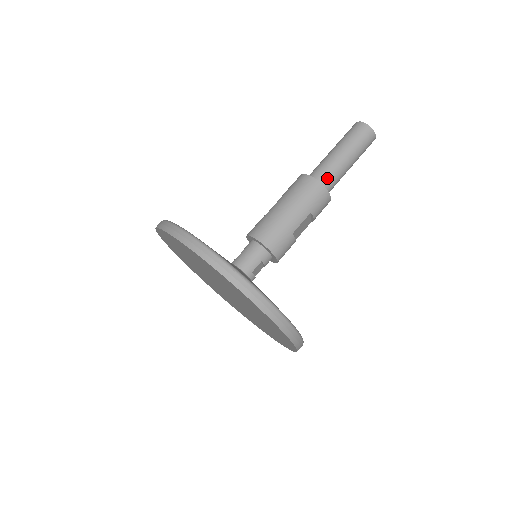
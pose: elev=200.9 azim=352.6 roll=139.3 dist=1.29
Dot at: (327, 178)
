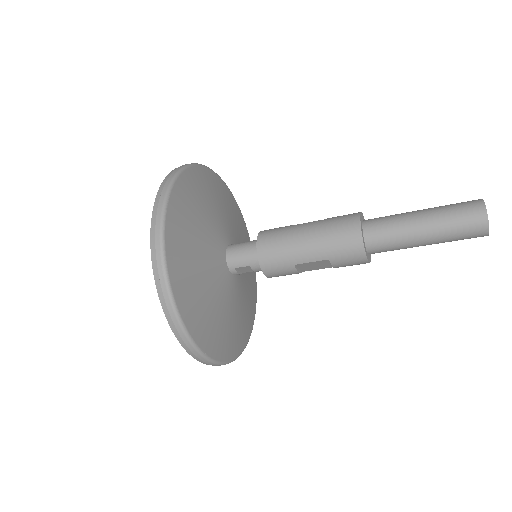
Dot at: (379, 238)
